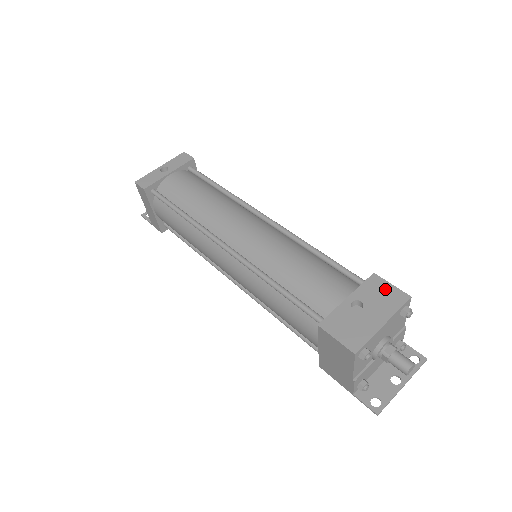
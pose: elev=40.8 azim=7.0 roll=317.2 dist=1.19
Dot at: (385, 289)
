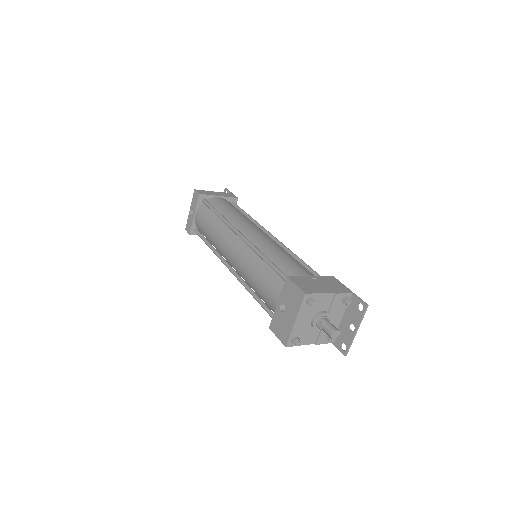
Dot at: (293, 290)
